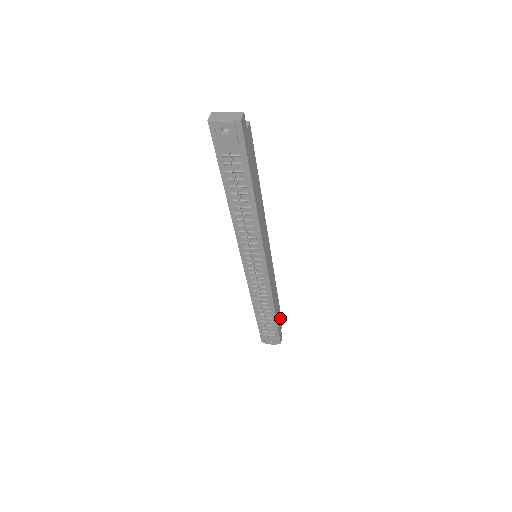
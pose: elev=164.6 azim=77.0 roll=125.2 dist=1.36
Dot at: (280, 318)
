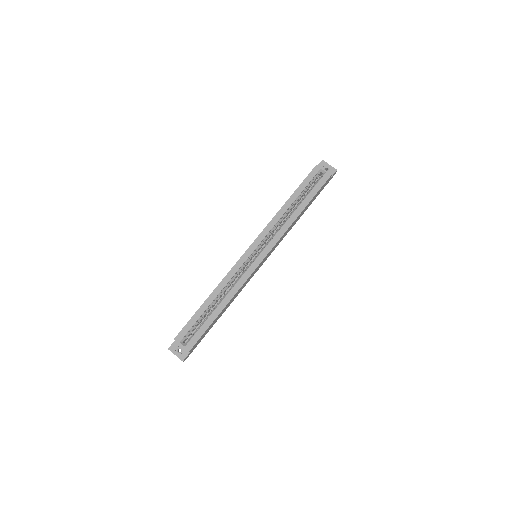
Dot at: (322, 187)
